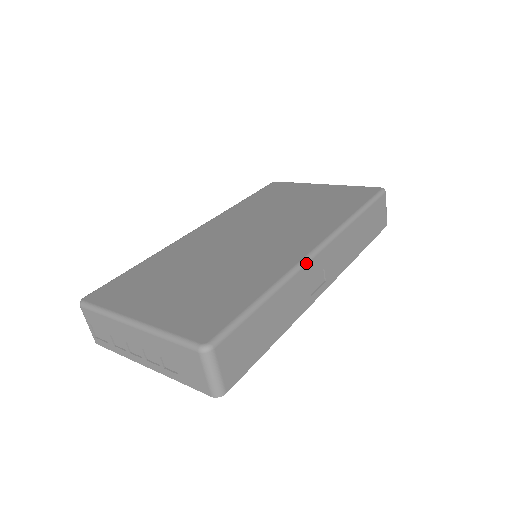
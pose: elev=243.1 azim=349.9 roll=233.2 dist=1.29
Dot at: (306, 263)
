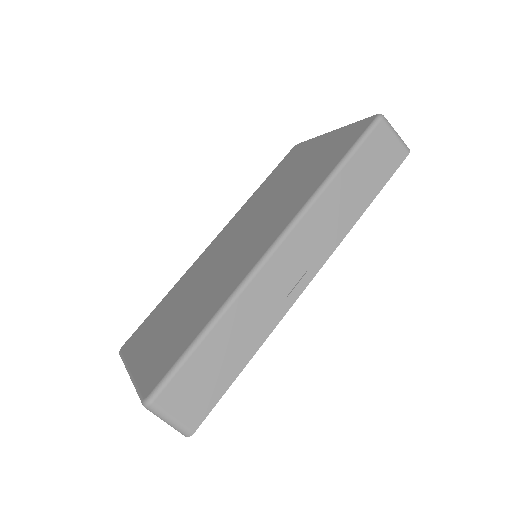
Dot at: (258, 270)
